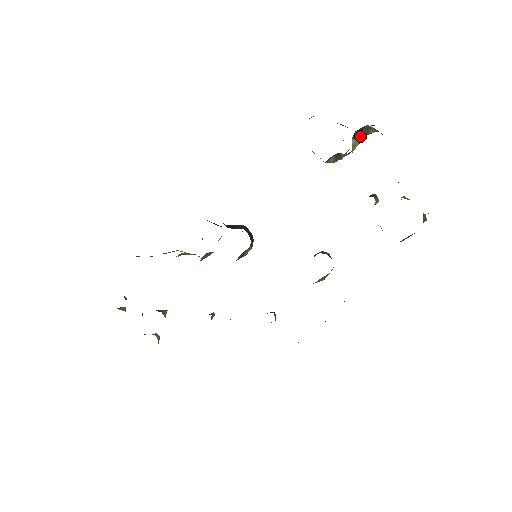
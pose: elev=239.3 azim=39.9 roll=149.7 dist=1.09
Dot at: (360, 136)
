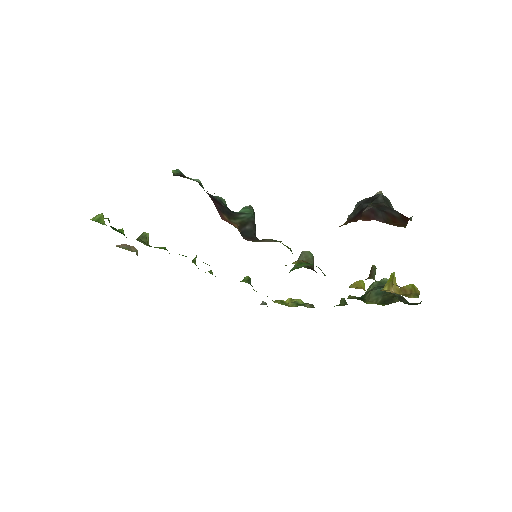
Dot at: occluded
